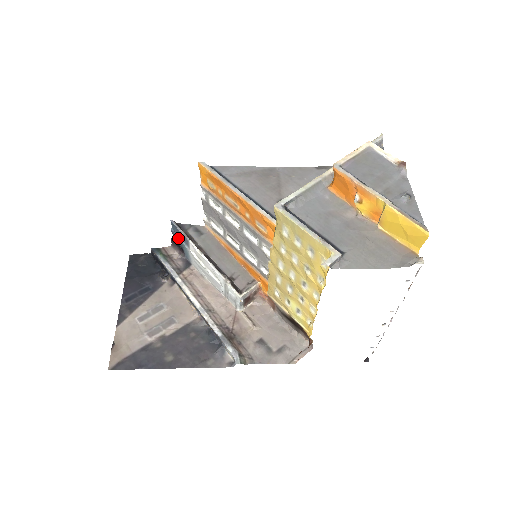
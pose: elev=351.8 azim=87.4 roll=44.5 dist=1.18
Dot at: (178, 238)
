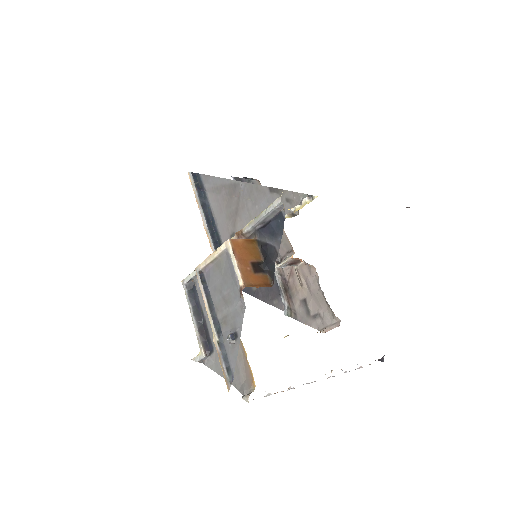
Dot at: occluded
